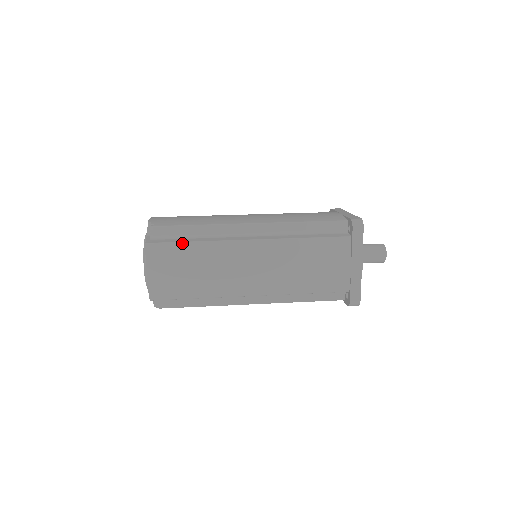
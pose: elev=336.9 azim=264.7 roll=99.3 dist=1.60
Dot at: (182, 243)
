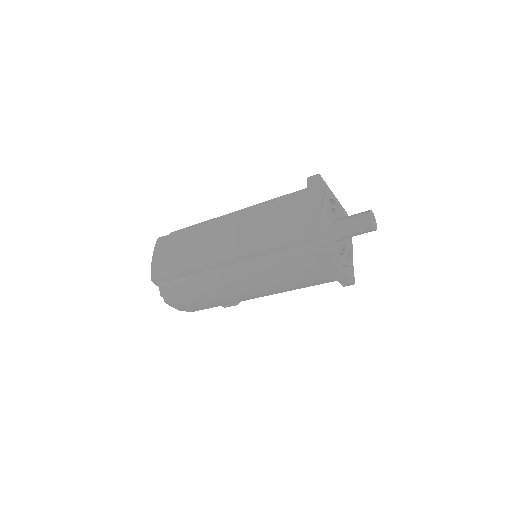
Dot at: (180, 231)
